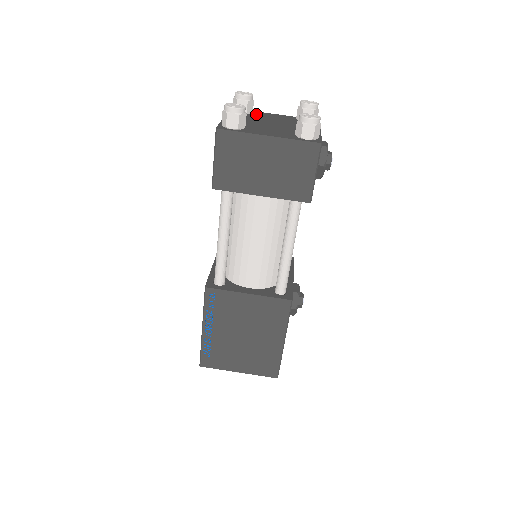
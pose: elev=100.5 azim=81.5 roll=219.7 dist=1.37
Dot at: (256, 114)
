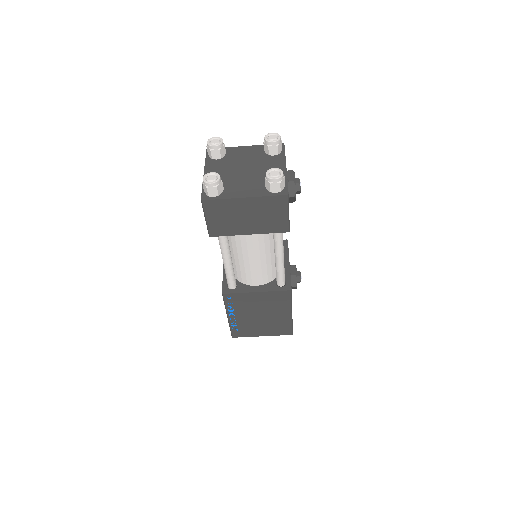
Dot at: (229, 154)
